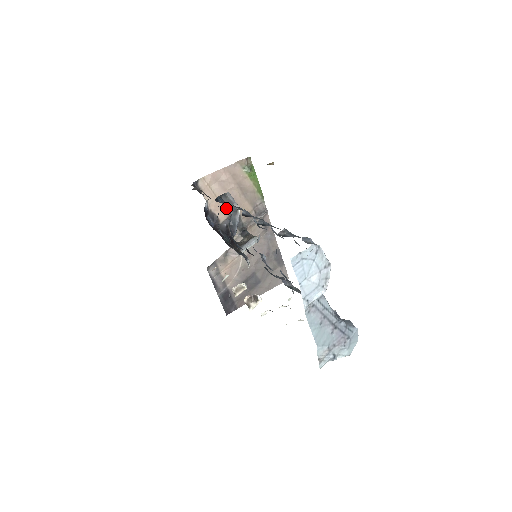
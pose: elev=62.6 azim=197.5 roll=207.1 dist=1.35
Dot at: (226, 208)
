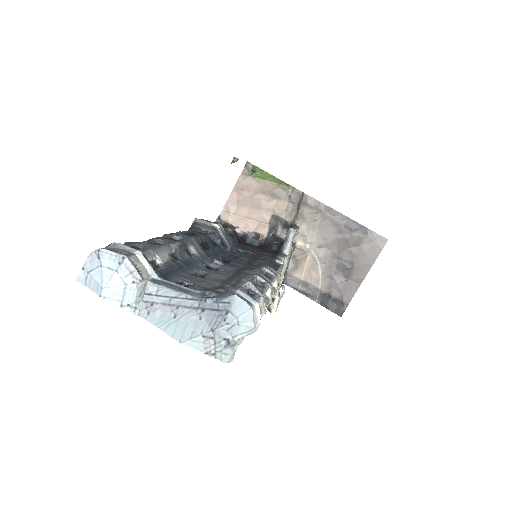
Dot at: (209, 232)
